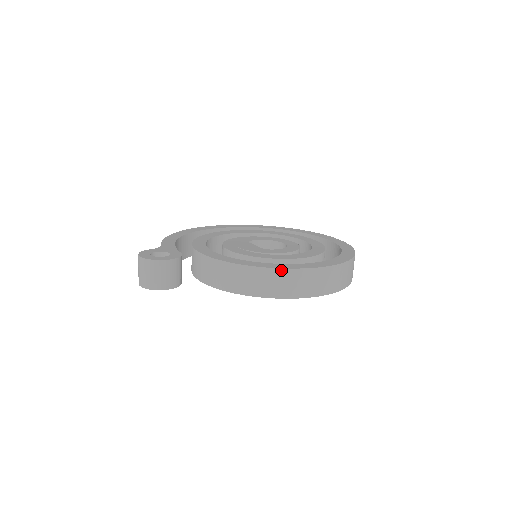
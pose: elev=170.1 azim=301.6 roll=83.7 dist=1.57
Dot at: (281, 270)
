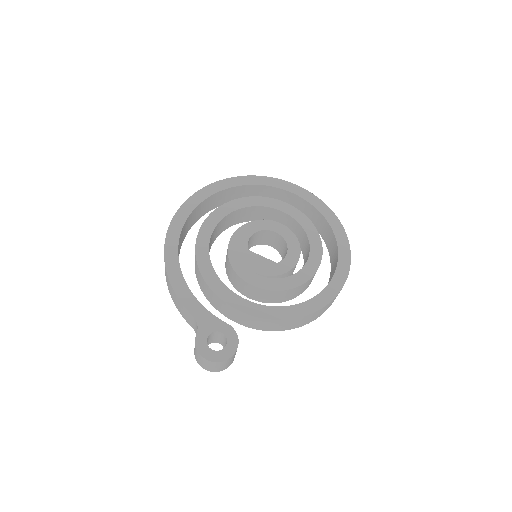
Dot at: (325, 306)
